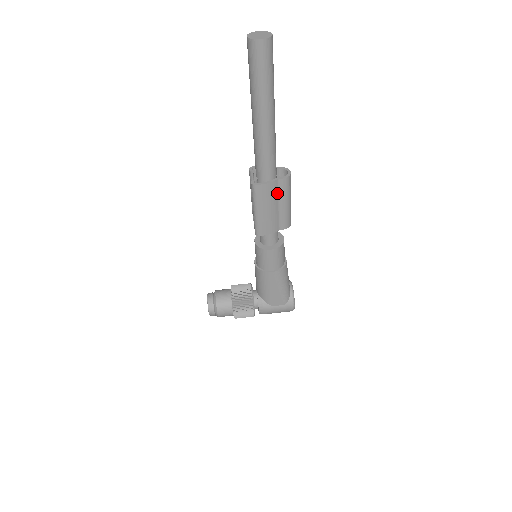
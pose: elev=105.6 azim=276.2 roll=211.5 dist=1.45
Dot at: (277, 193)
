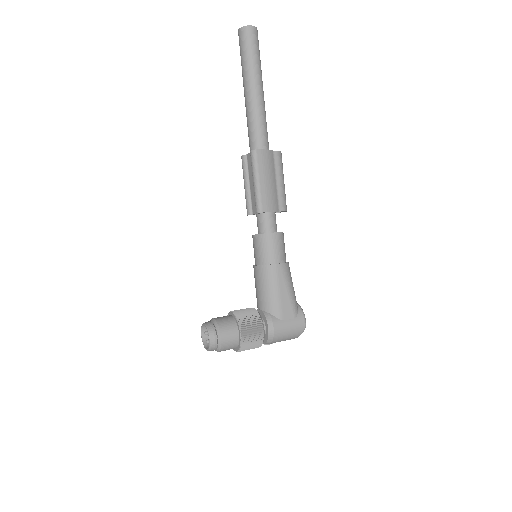
Dot at: (273, 166)
